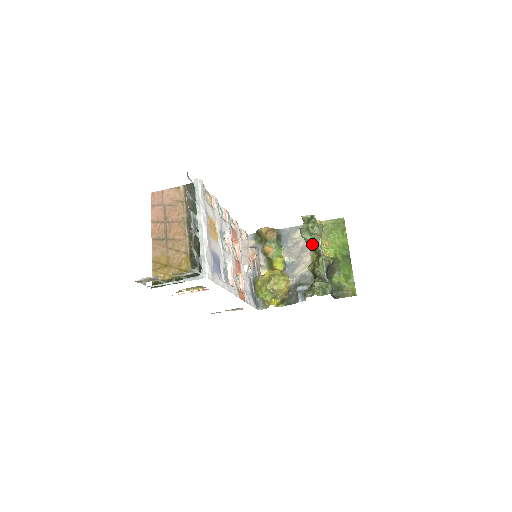
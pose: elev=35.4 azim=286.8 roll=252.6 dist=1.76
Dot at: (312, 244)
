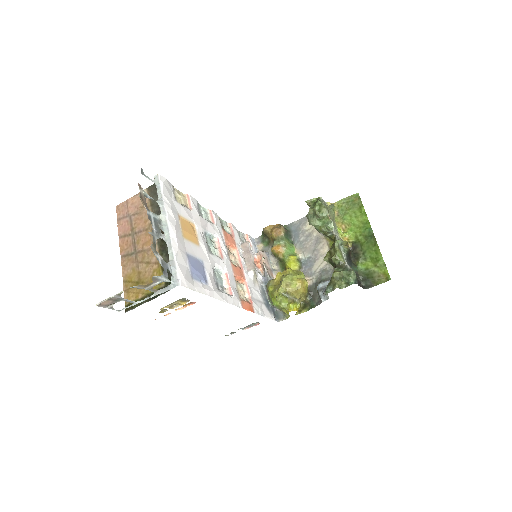
Dot at: (324, 230)
